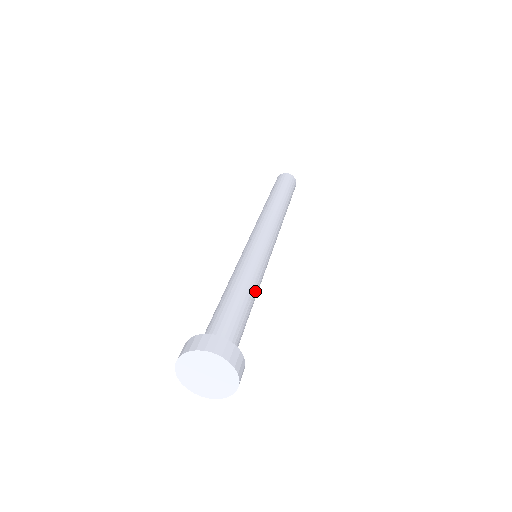
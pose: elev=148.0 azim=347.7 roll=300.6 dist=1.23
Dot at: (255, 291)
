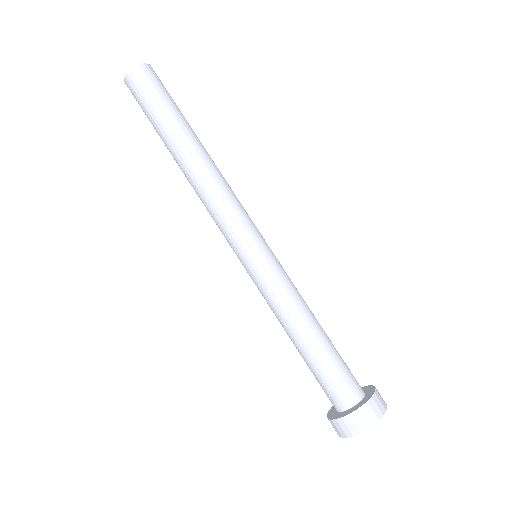
Dot at: (310, 310)
